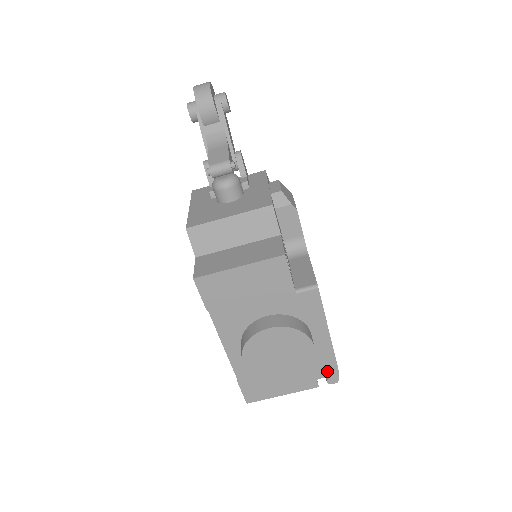
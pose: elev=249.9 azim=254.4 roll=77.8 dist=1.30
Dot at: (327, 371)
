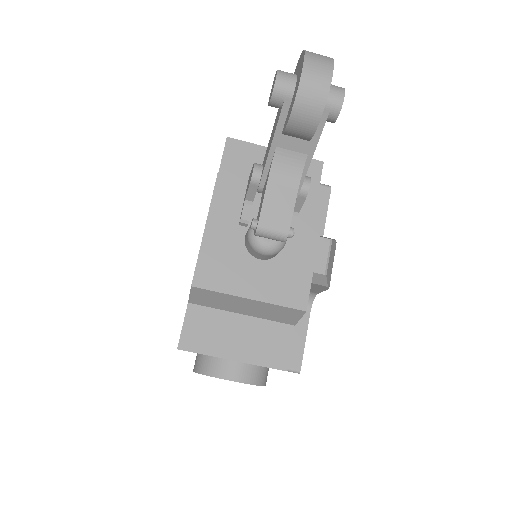
Dot at: occluded
